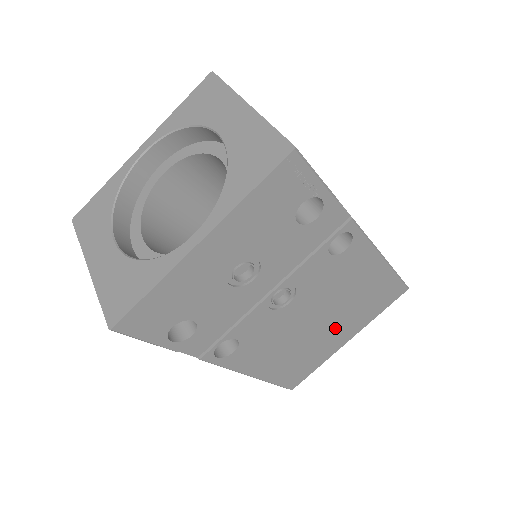
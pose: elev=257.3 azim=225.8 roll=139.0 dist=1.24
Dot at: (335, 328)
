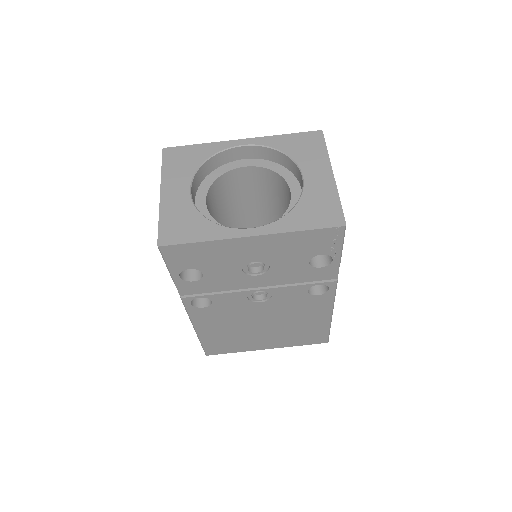
Dot at: (268, 335)
